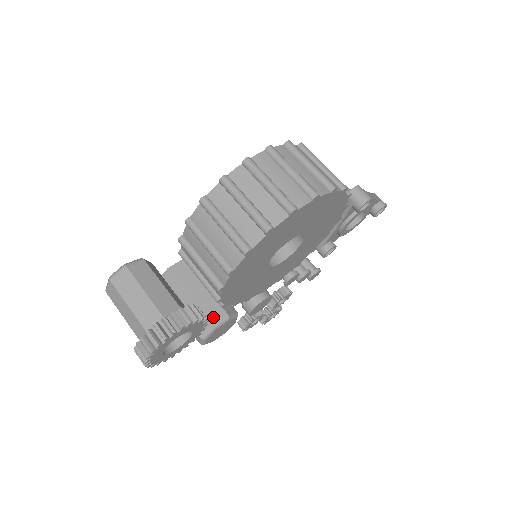
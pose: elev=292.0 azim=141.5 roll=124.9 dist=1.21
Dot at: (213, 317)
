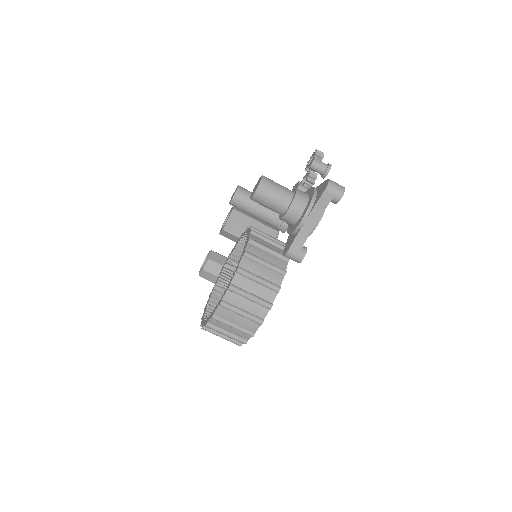
Dot at: occluded
